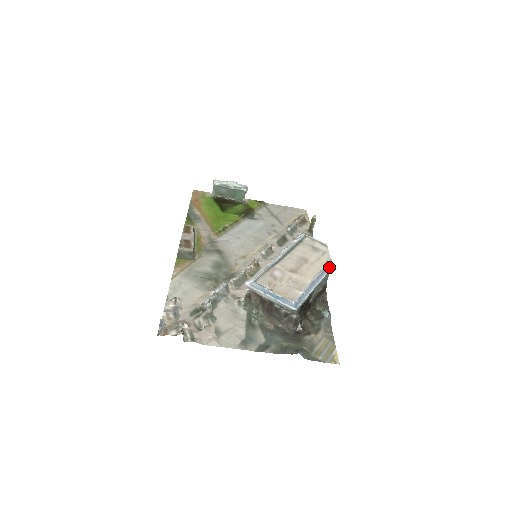
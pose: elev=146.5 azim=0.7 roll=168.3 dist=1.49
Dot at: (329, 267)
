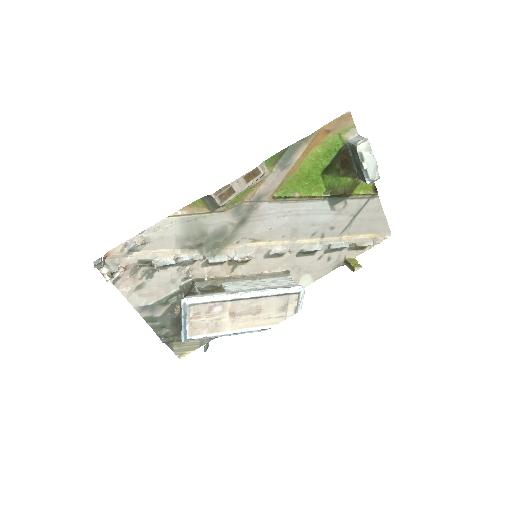
Dot at: (262, 330)
